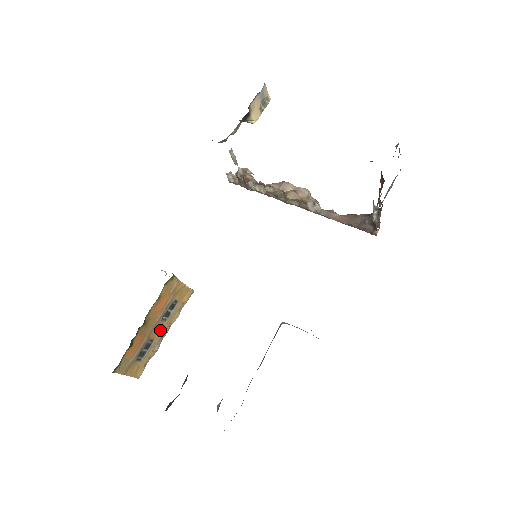
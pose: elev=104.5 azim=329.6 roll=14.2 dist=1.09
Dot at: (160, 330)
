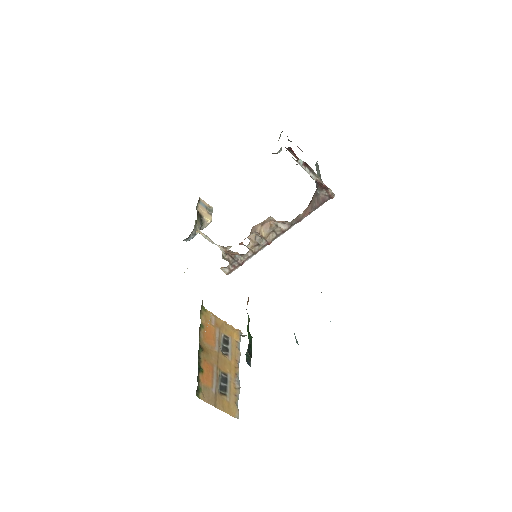
Dot at: (228, 365)
